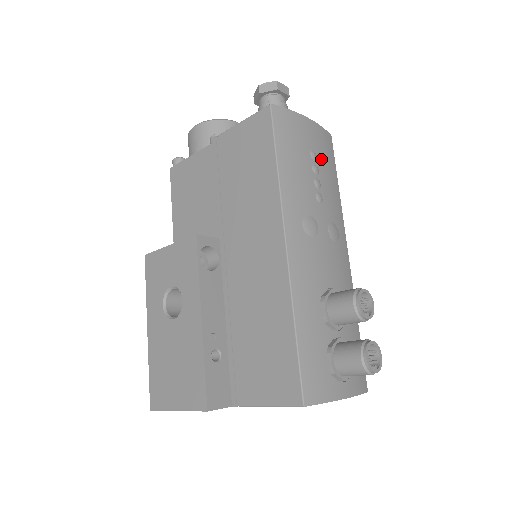
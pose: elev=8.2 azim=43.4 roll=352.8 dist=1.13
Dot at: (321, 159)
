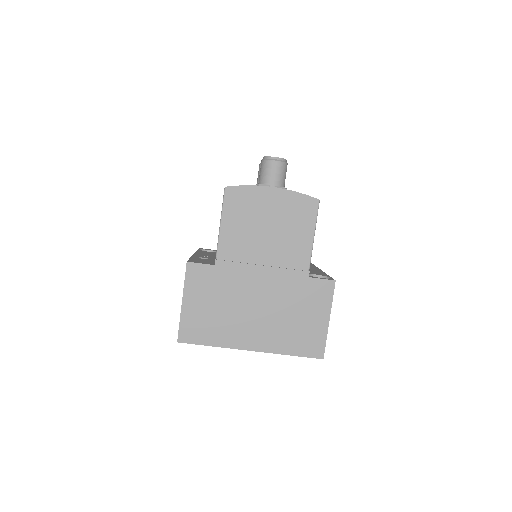
Dot at: occluded
